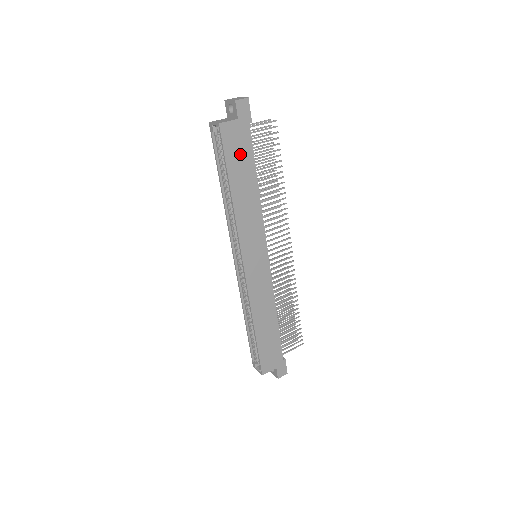
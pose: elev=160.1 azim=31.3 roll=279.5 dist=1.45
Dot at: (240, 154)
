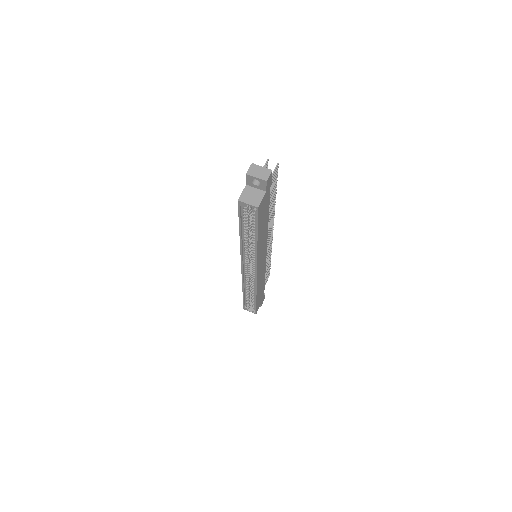
Dot at: (264, 213)
